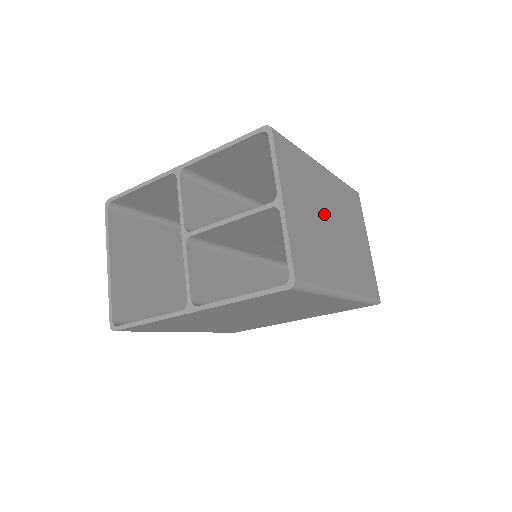
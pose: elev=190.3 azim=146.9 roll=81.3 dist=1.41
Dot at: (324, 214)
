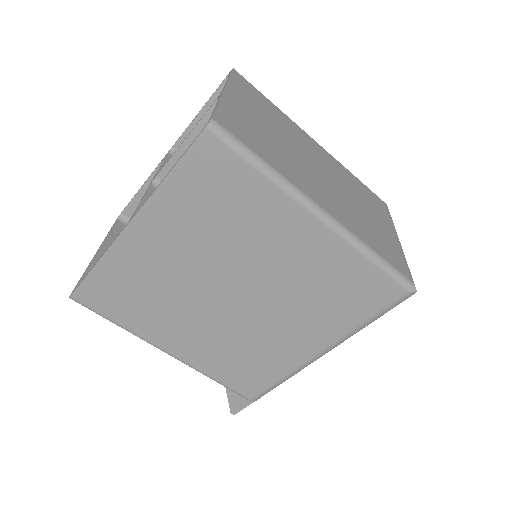
Dot at: (302, 152)
